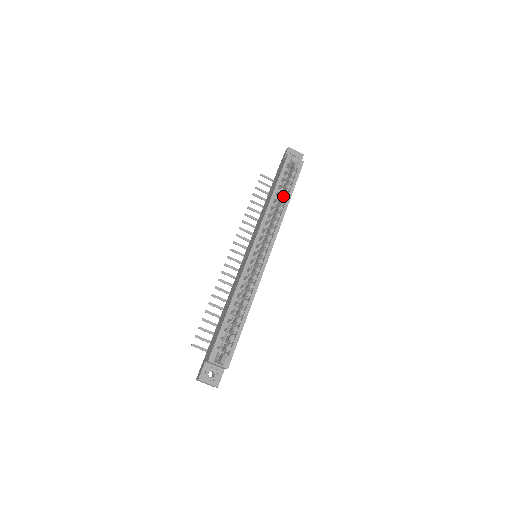
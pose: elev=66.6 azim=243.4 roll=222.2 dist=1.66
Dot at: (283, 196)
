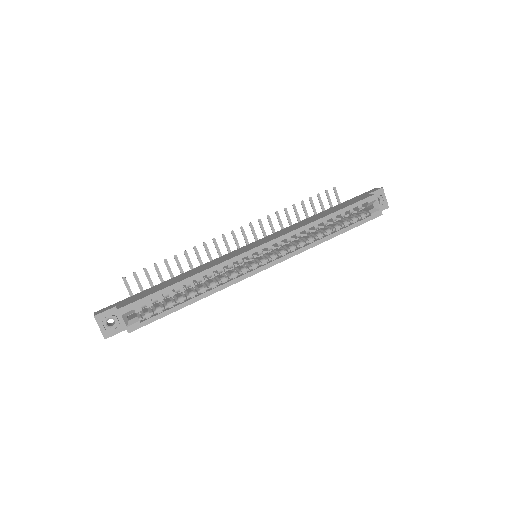
Dot at: (333, 227)
